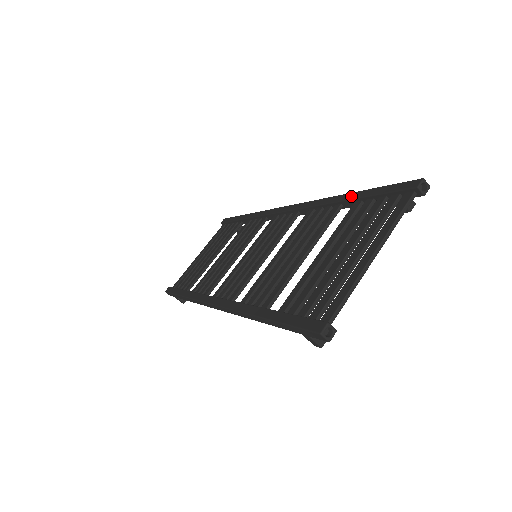
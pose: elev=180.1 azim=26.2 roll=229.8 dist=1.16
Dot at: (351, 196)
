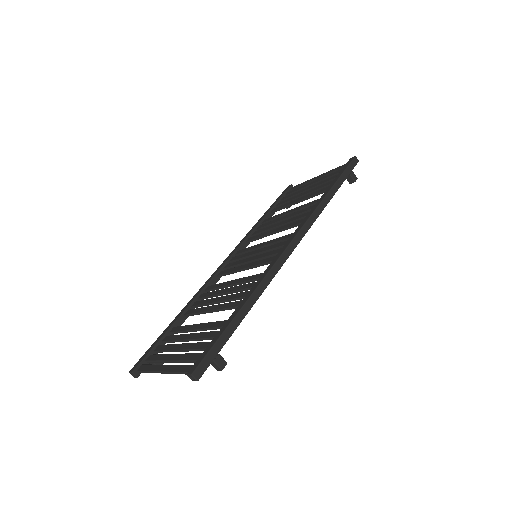
Dot at: (234, 313)
